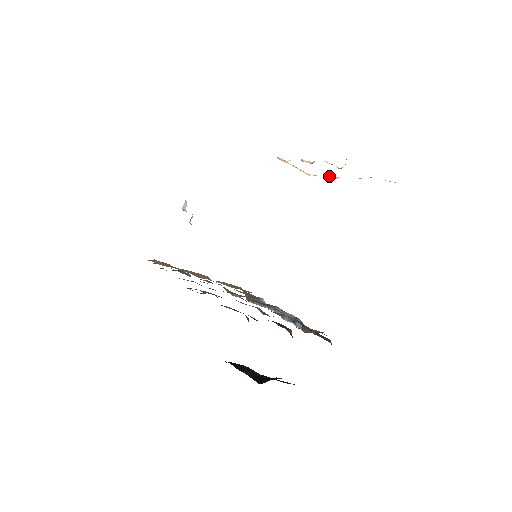
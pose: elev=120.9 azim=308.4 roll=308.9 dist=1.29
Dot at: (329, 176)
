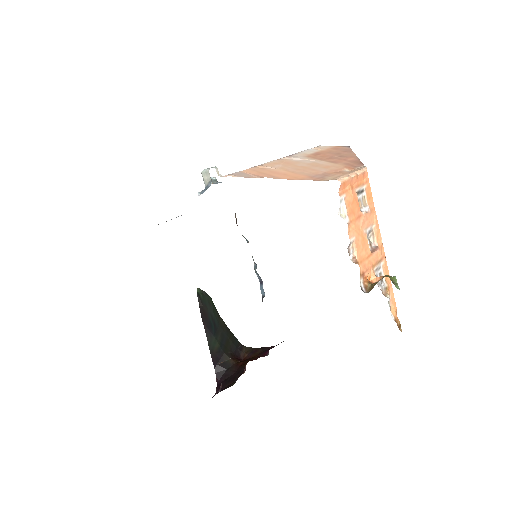
Dot at: (369, 234)
